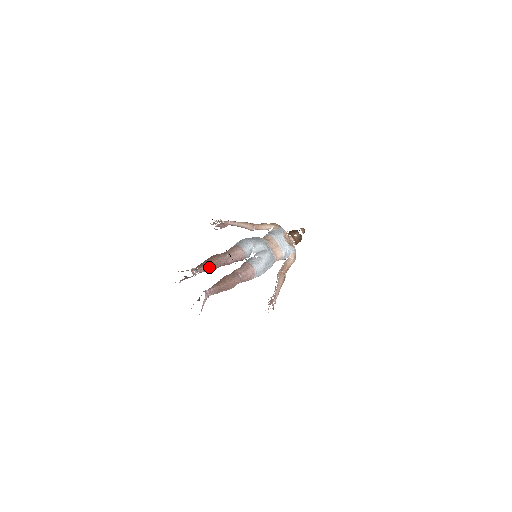
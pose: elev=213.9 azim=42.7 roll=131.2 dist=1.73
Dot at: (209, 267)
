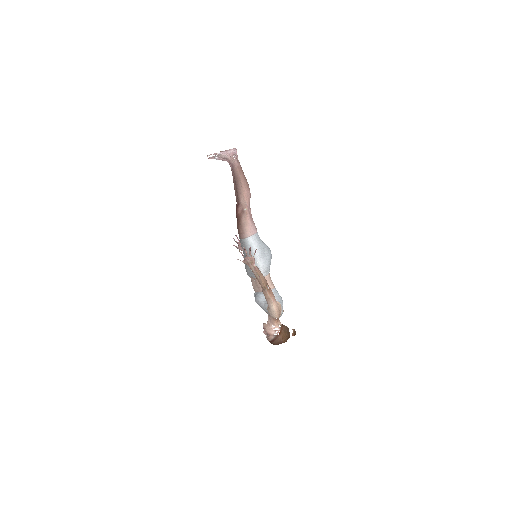
Dot at: occluded
